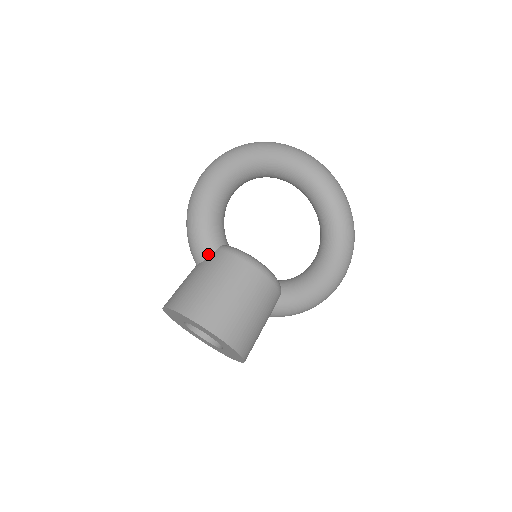
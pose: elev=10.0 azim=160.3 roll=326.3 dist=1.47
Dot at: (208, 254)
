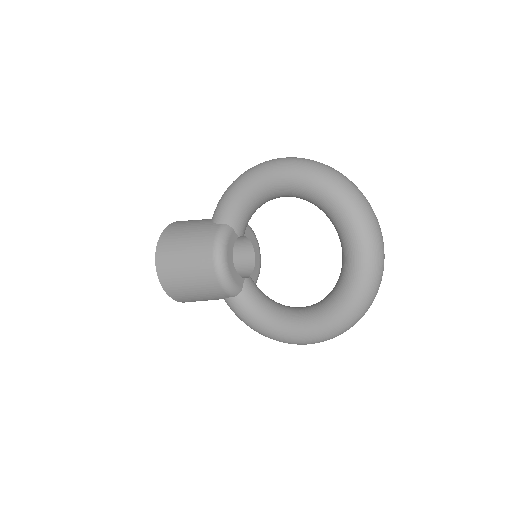
Dot at: (214, 220)
